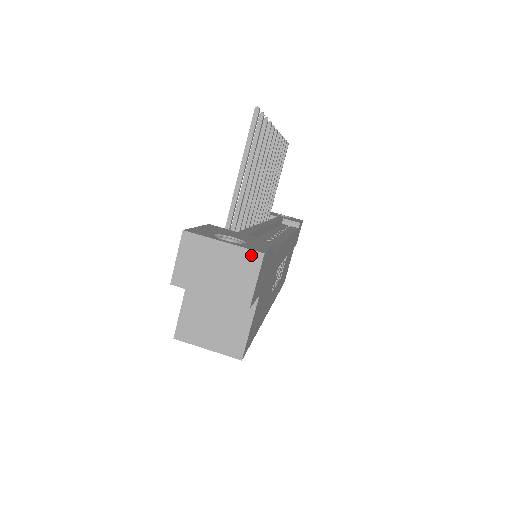
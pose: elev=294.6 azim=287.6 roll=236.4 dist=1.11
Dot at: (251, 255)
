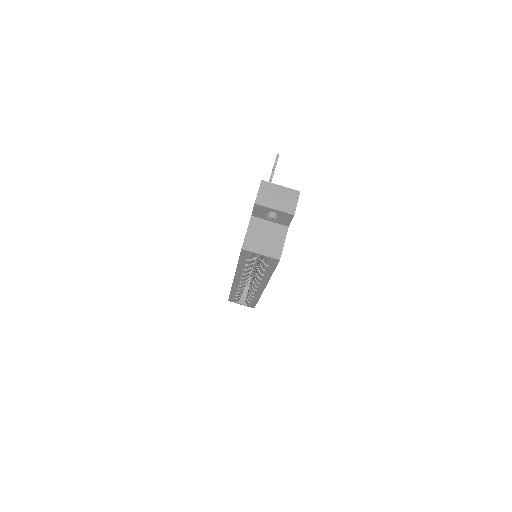
Dot at: (294, 192)
